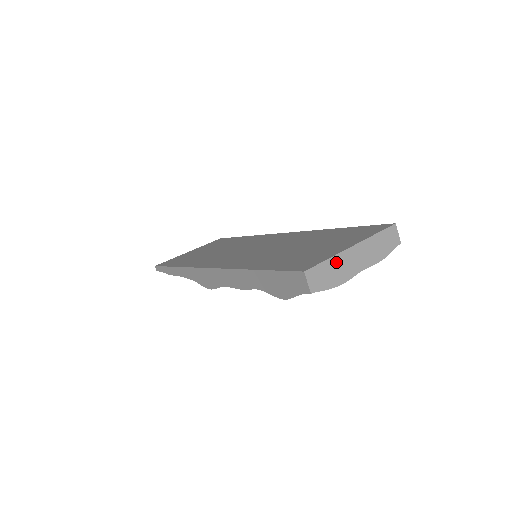
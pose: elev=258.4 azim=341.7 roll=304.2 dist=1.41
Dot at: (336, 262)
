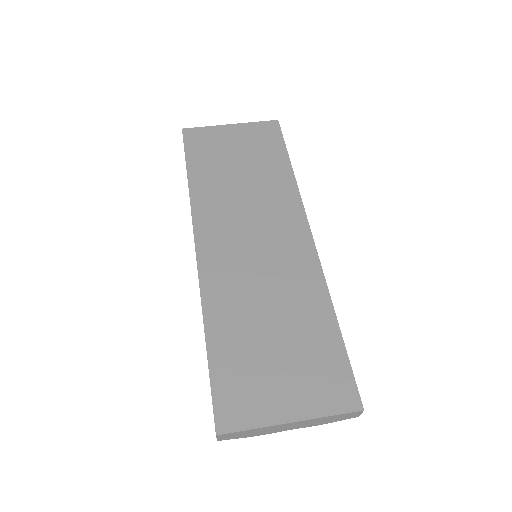
Dot at: (261, 429)
